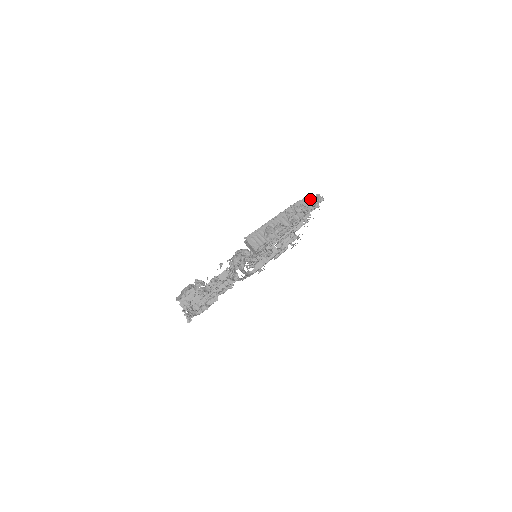
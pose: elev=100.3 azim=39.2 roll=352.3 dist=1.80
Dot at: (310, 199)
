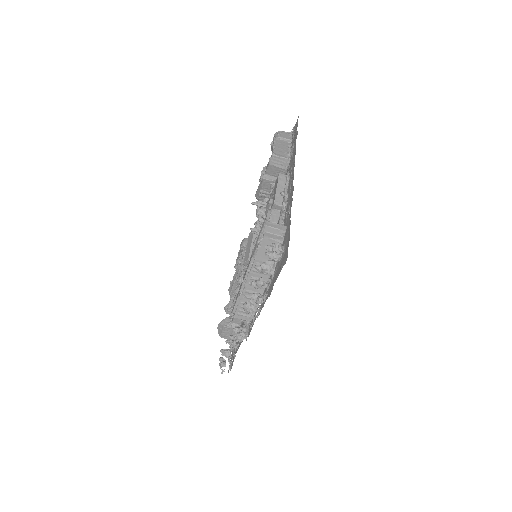
Dot at: occluded
